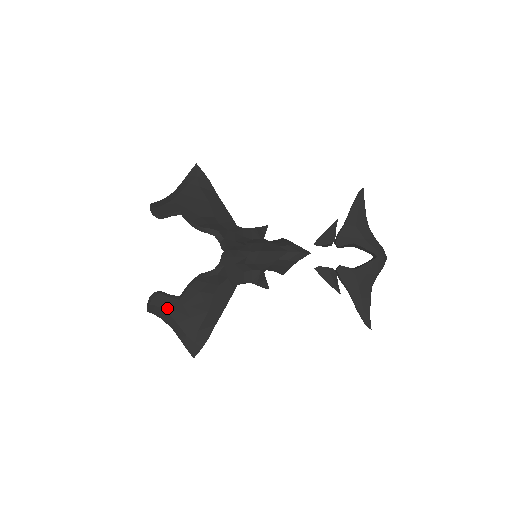
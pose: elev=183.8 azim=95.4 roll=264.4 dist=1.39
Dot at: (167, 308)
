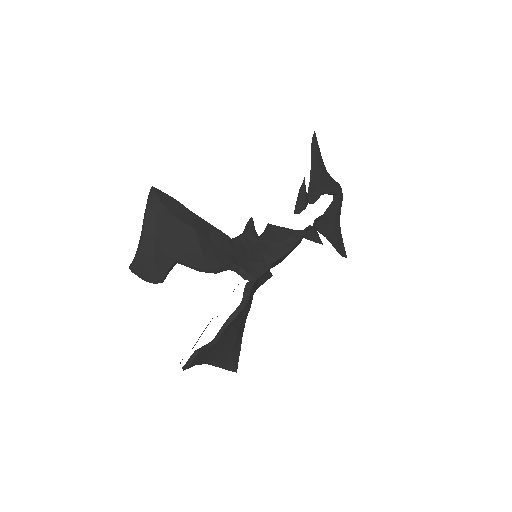
Dot at: (205, 356)
